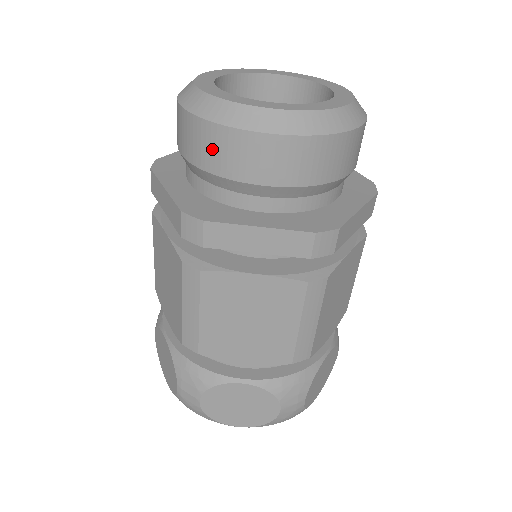
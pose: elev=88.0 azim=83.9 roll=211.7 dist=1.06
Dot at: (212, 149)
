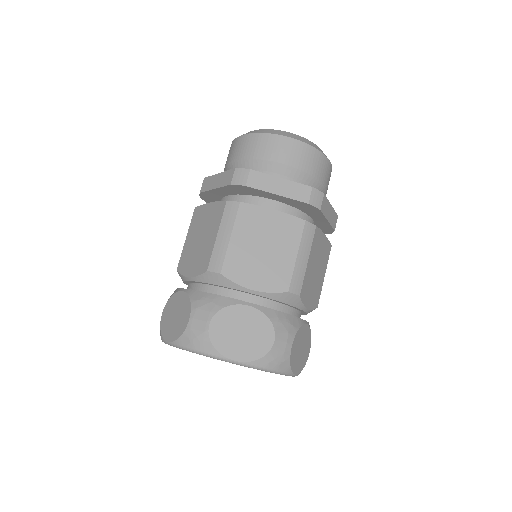
Dot at: (257, 146)
